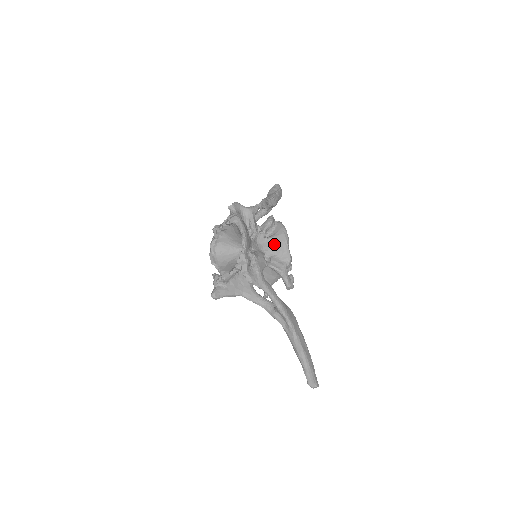
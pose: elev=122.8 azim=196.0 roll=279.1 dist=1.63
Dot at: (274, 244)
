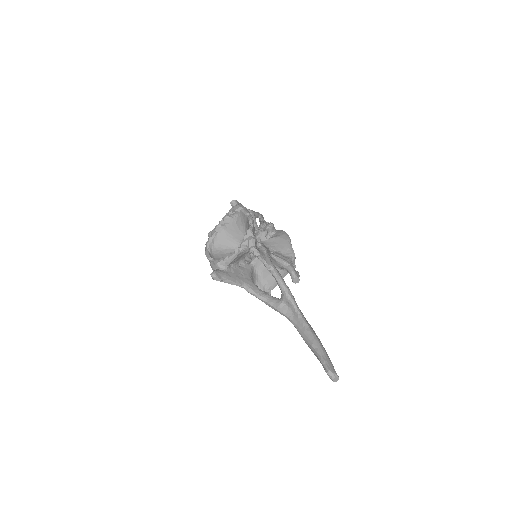
Dot at: (276, 242)
